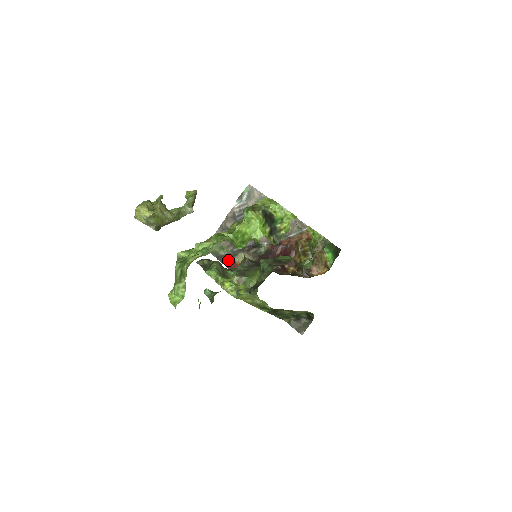
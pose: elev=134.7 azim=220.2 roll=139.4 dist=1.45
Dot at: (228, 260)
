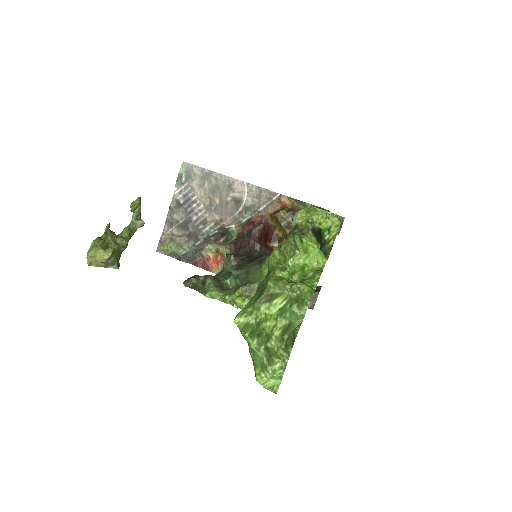
Dot at: (193, 257)
